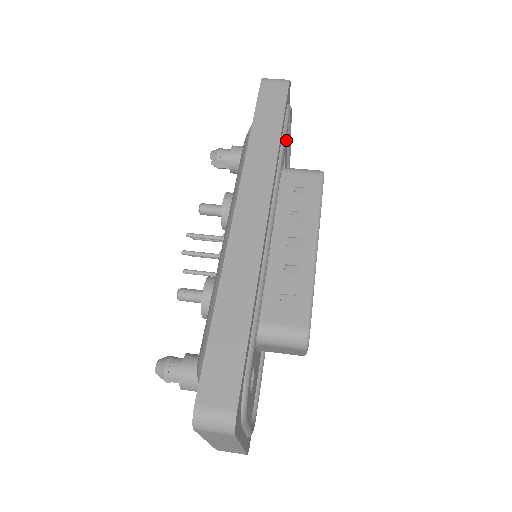
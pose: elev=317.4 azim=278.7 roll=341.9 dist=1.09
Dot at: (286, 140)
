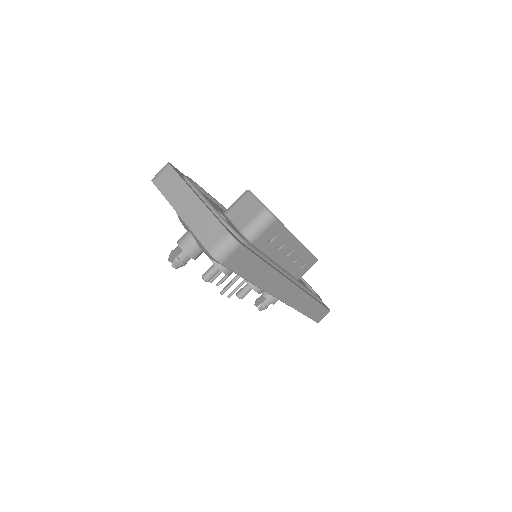
Dot at: occluded
